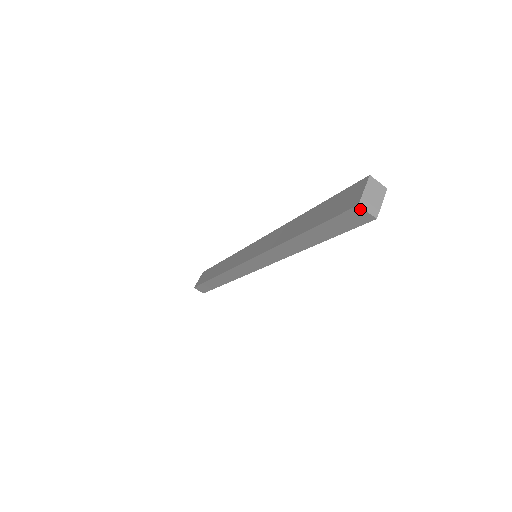
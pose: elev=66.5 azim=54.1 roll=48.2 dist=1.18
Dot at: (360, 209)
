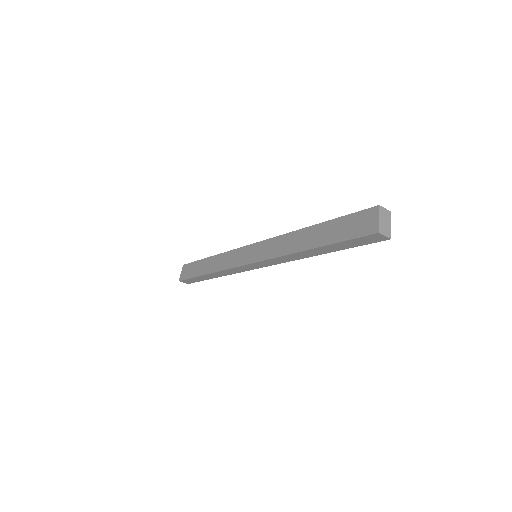
Dot at: (379, 235)
